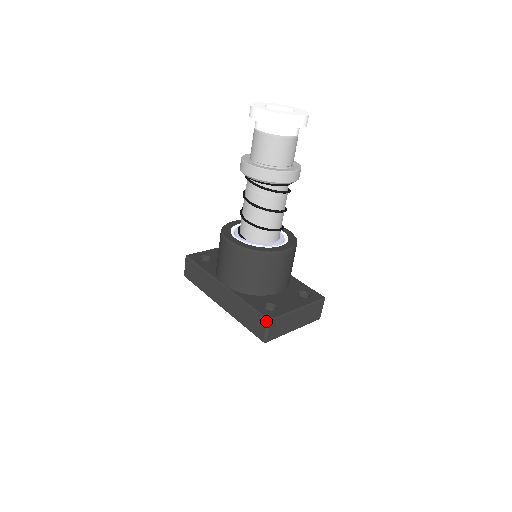
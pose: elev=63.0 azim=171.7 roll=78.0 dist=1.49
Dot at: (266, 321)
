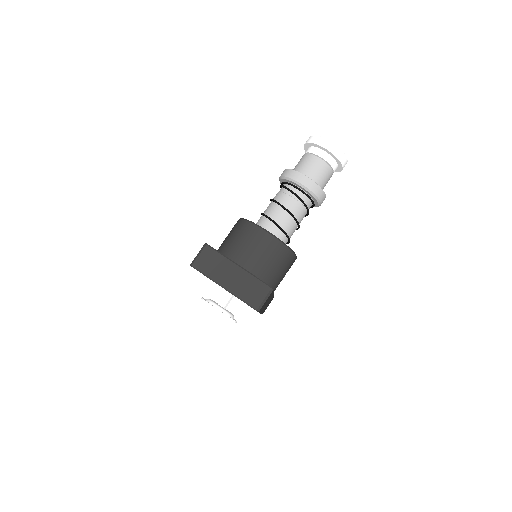
Dot at: (204, 245)
